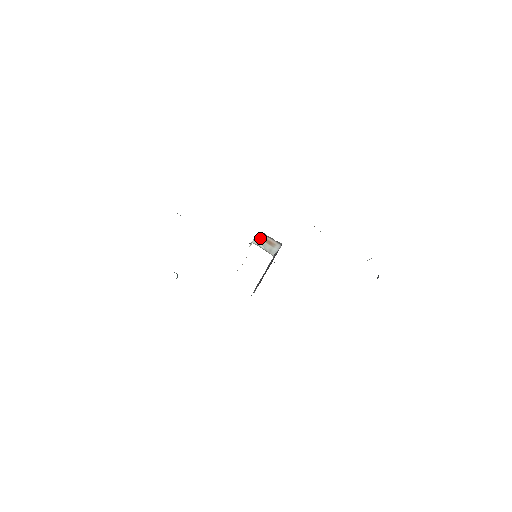
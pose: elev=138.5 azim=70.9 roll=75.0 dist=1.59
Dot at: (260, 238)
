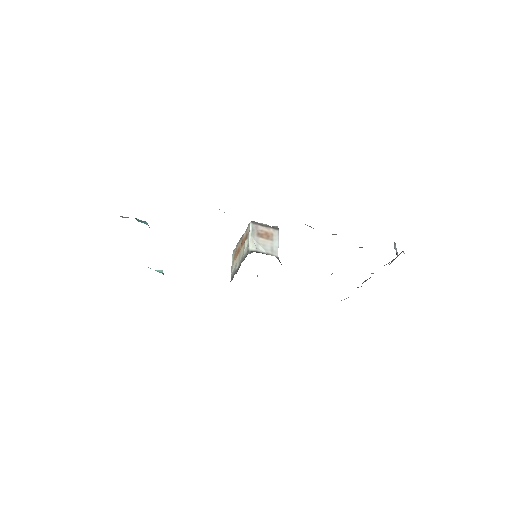
Dot at: (255, 235)
